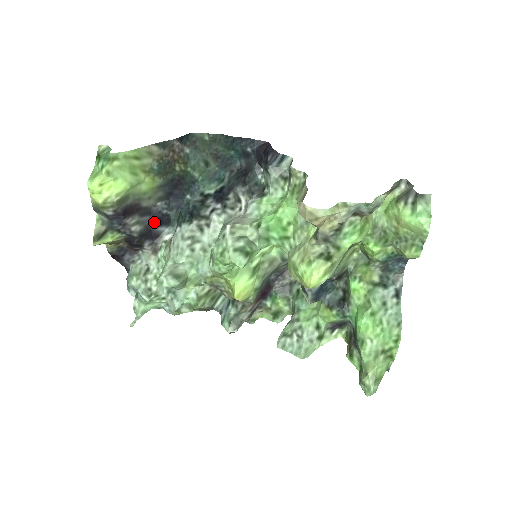
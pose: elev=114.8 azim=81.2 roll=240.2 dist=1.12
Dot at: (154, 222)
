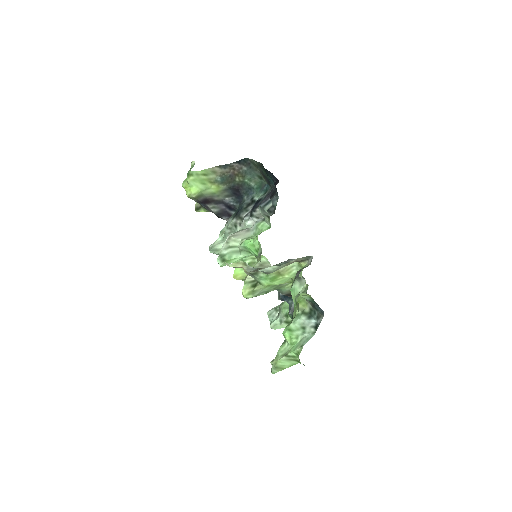
Dot at: (227, 207)
